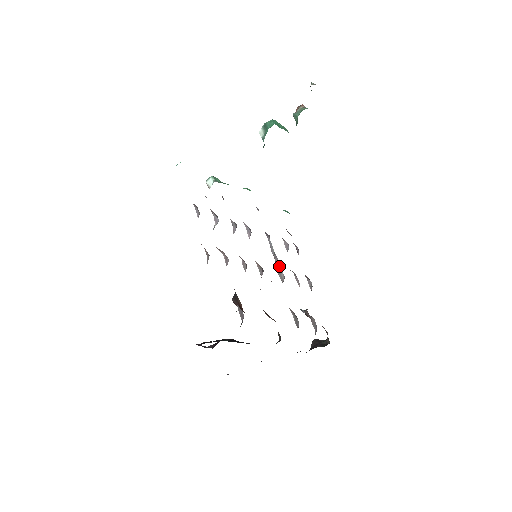
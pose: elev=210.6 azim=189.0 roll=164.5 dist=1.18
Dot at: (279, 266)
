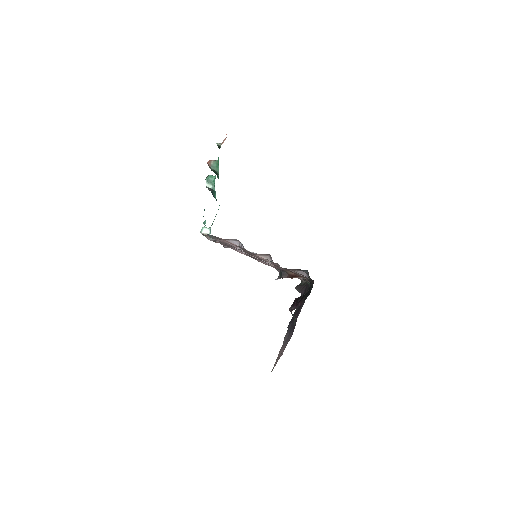
Dot at: occluded
